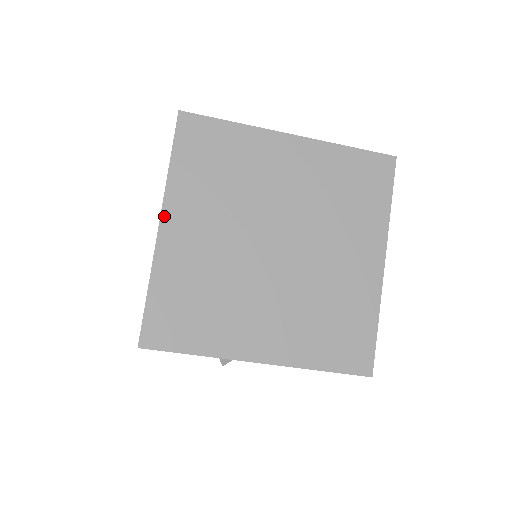
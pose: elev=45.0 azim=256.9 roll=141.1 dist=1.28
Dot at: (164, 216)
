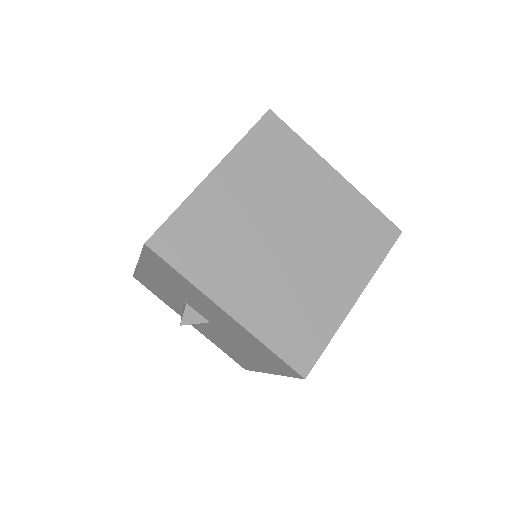
Dot at: (219, 167)
